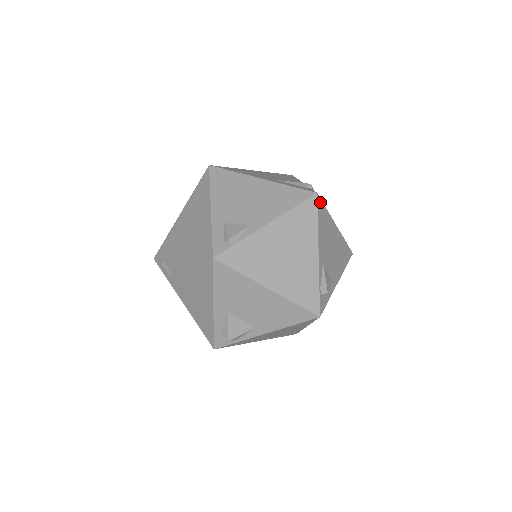
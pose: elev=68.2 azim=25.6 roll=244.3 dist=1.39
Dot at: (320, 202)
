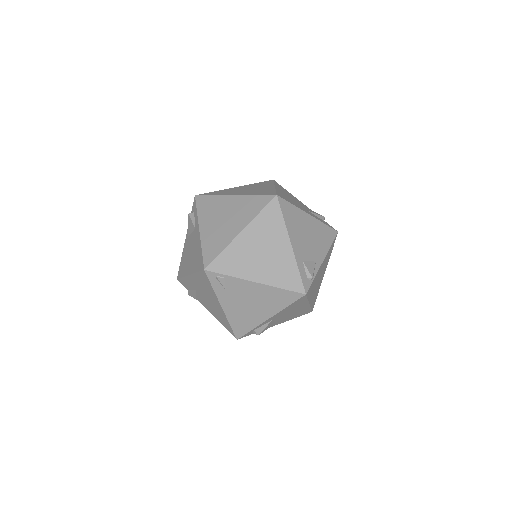
Dot at: occluded
